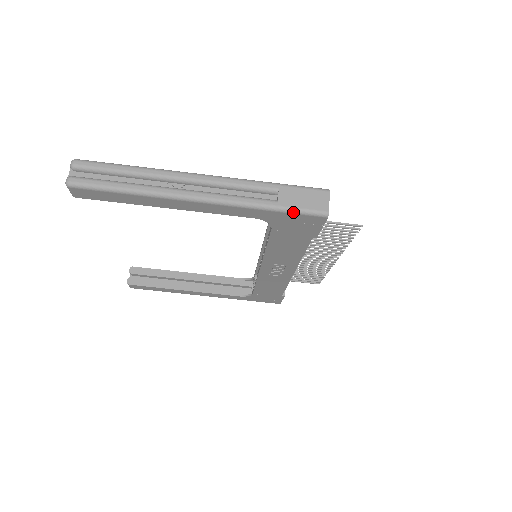
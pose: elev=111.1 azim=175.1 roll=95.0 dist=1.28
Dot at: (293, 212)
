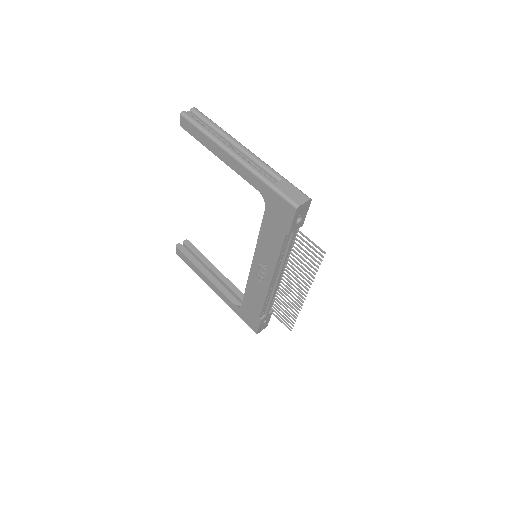
Dot at: (279, 193)
